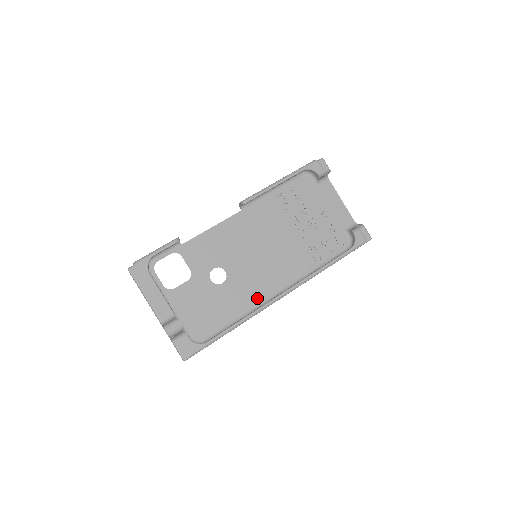
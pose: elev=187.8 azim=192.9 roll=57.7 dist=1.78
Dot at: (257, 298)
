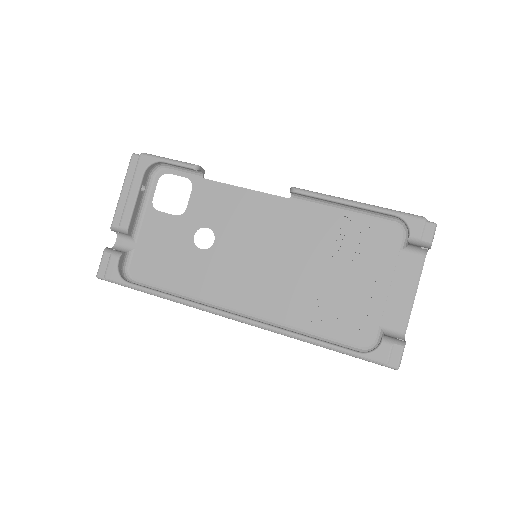
Dot at: (217, 296)
